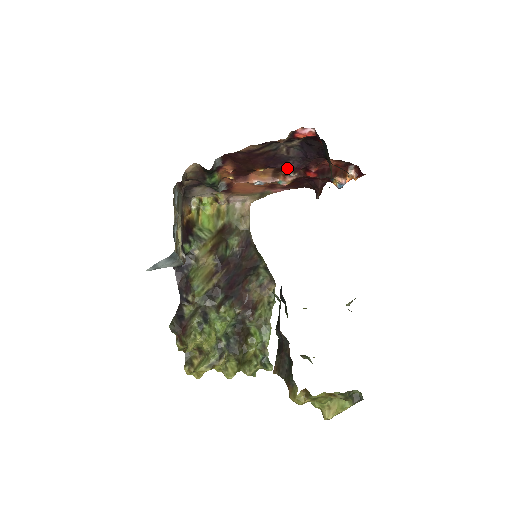
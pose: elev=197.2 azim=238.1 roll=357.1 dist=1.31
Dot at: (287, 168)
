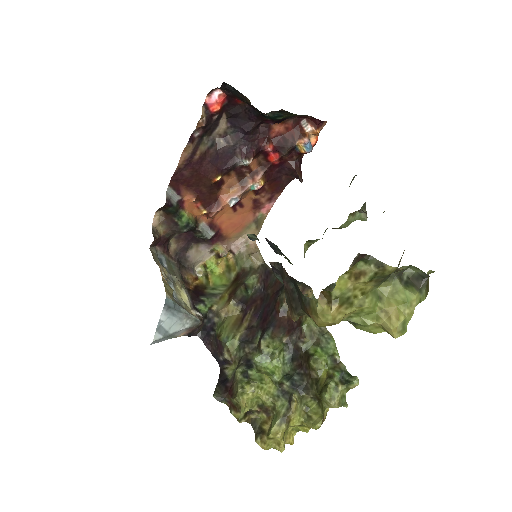
Dot at: (240, 160)
